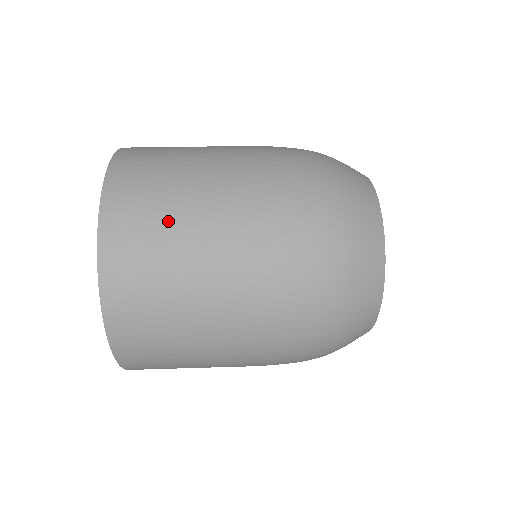
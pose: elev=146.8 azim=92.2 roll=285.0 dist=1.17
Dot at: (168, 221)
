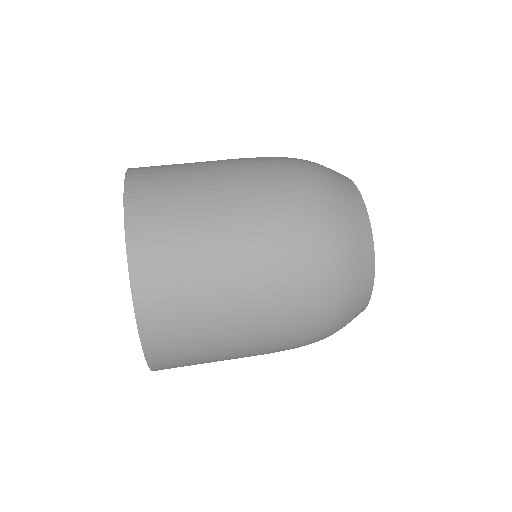
Dot at: (183, 188)
